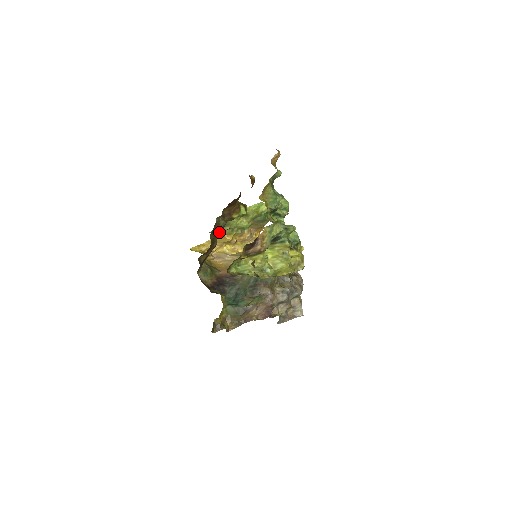
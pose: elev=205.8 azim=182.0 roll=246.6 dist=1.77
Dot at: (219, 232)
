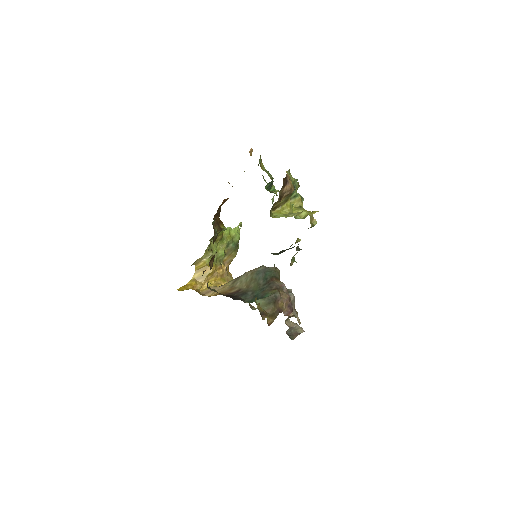
Dot at: (202, 263)
